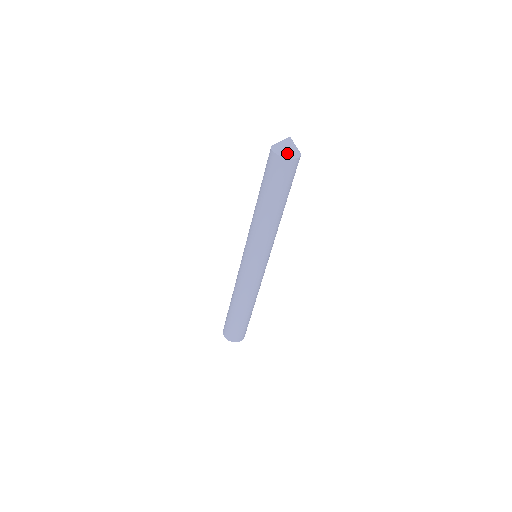
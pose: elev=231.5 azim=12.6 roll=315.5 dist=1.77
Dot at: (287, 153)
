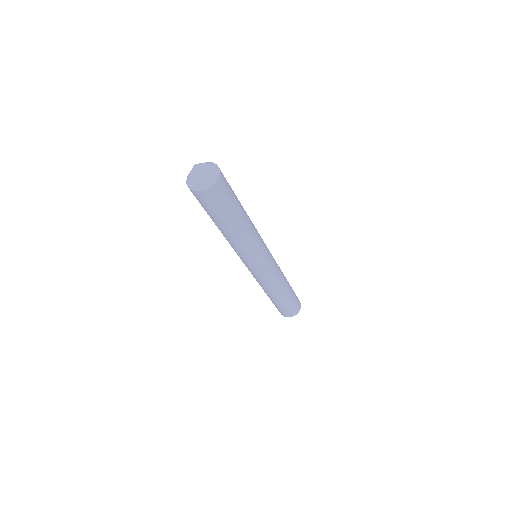
Dot at: (198, 185)
